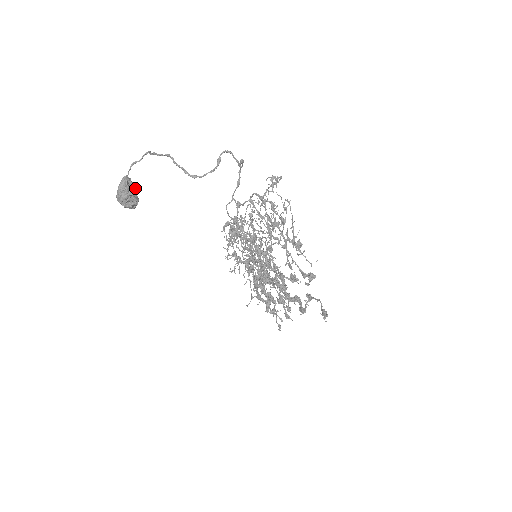
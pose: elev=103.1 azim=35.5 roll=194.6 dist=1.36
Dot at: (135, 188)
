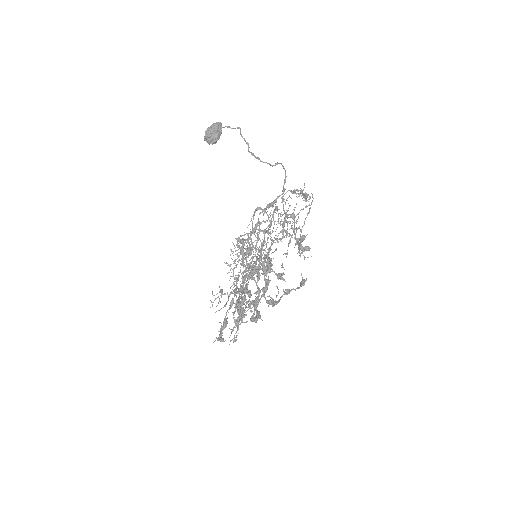
Dot at: (221, 133)
